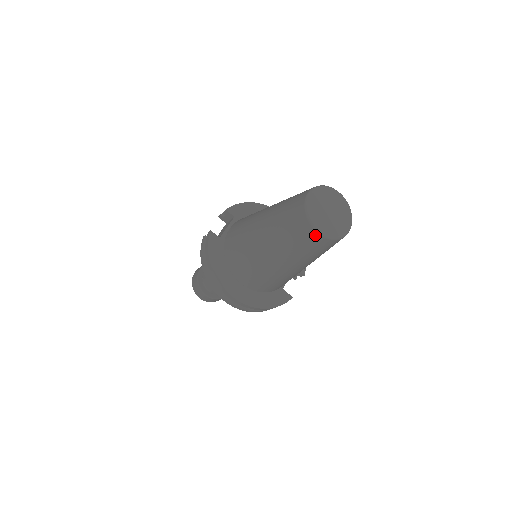
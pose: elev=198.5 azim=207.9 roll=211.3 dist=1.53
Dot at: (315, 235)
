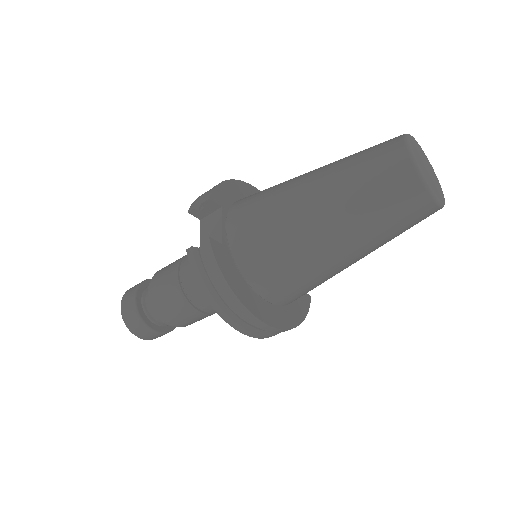
Dot at: (430, 206)
